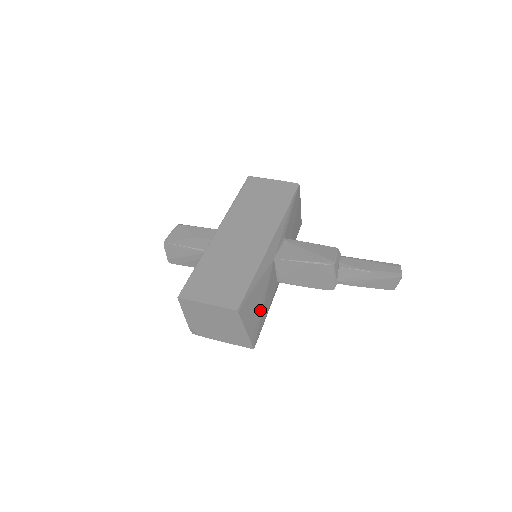
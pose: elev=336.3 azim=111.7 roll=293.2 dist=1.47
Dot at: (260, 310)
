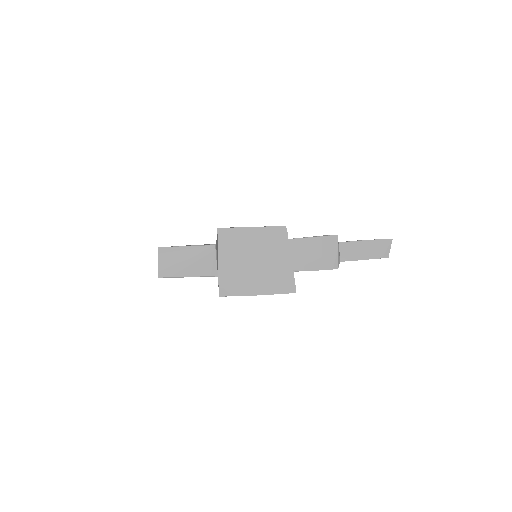
Dot at: occluded
